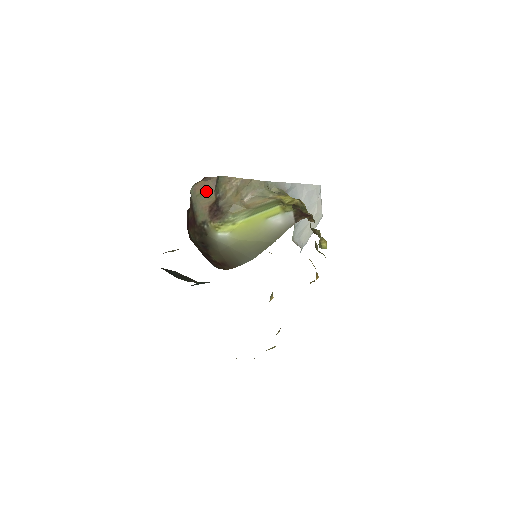
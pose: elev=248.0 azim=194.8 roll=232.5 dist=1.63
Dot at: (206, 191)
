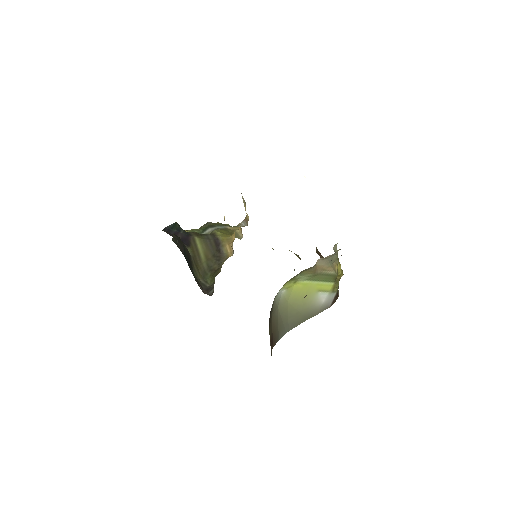
Dot at: occluded
